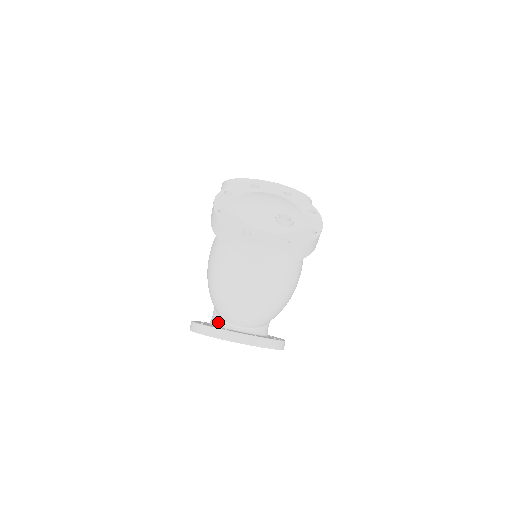
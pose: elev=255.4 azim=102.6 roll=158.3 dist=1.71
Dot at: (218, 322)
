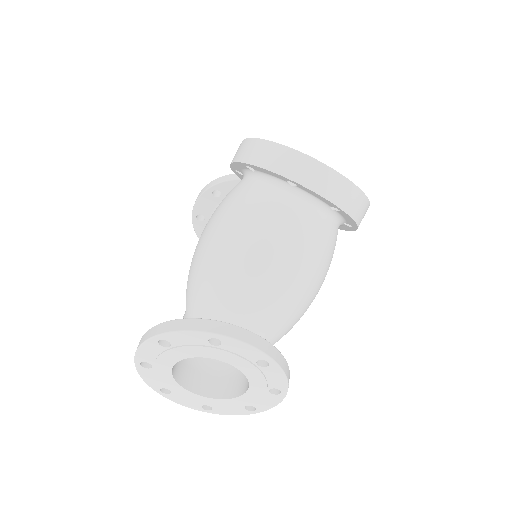
Dot at: occluded
